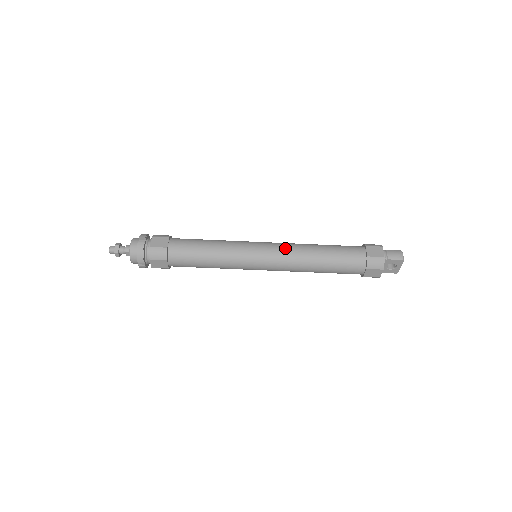
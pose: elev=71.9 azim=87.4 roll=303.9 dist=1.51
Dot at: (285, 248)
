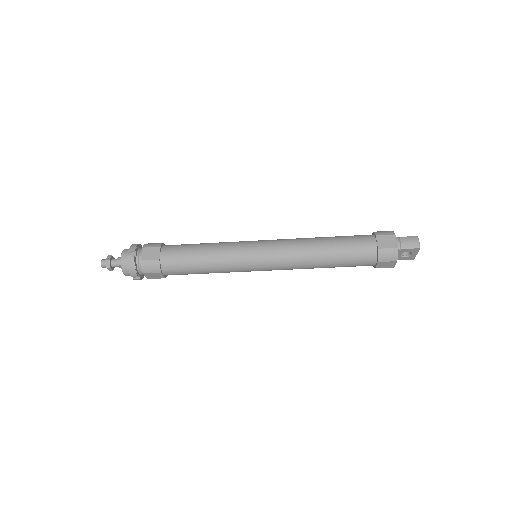
Dot at: (286, 247)
